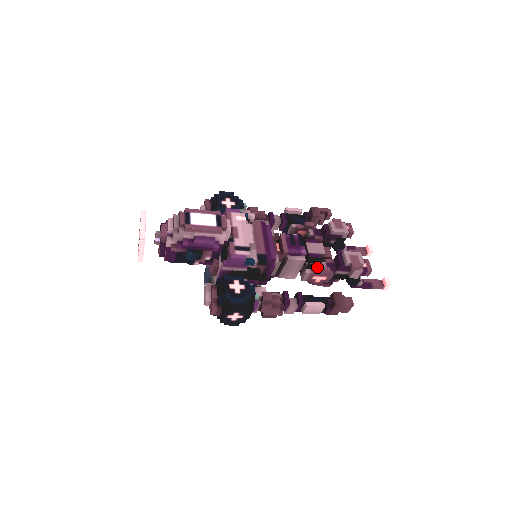
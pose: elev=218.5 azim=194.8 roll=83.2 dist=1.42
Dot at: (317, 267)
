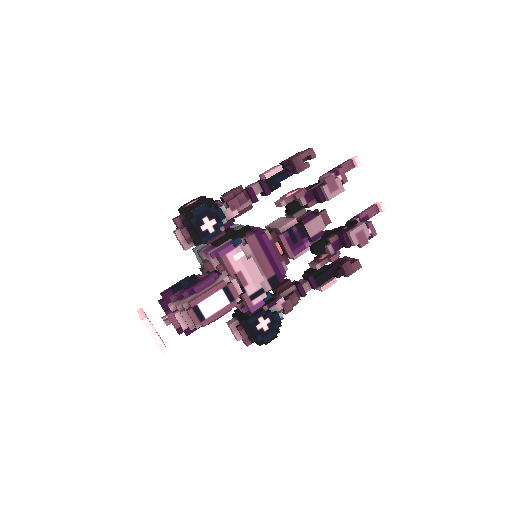
Dot at: (321, 245)
